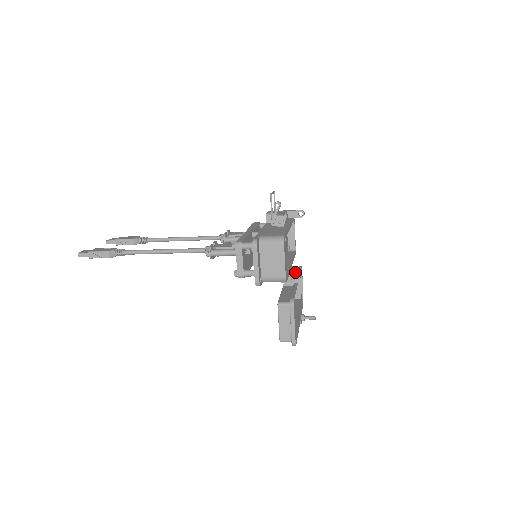
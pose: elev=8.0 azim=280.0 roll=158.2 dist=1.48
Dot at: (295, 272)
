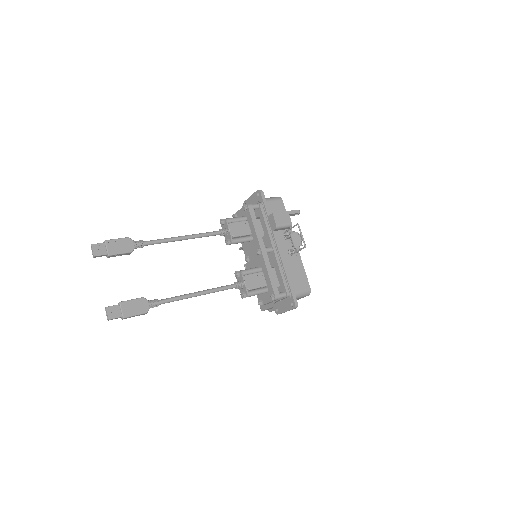
Dot at: occluded
